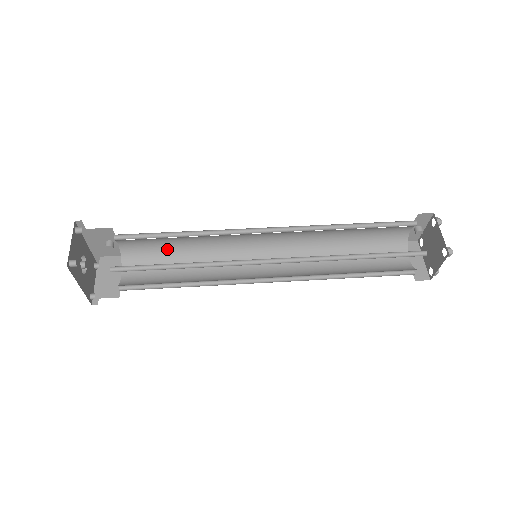
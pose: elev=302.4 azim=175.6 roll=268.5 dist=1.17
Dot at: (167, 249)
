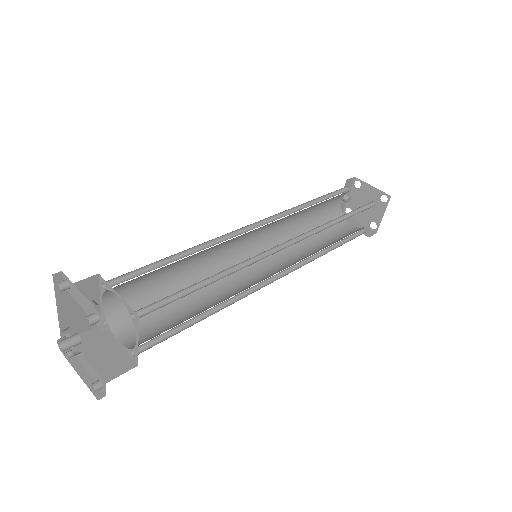
Dot at: (158, 289)
